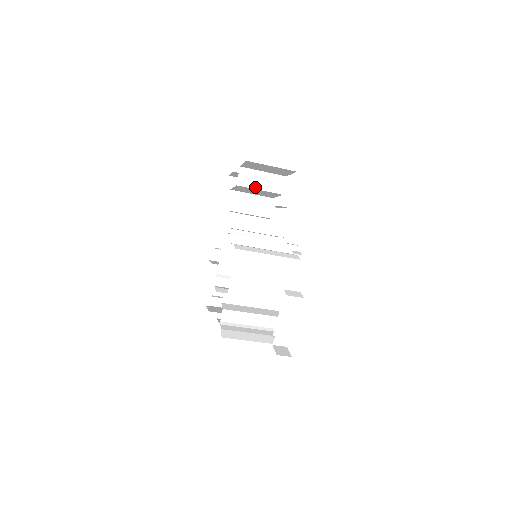
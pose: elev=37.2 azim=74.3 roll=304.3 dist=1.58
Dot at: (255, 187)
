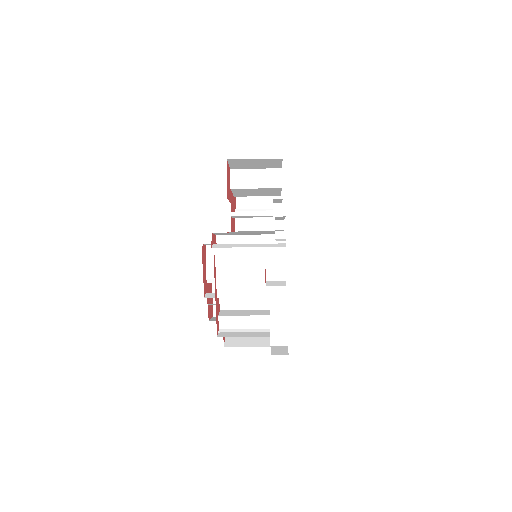
Dot at: (250, 186)
